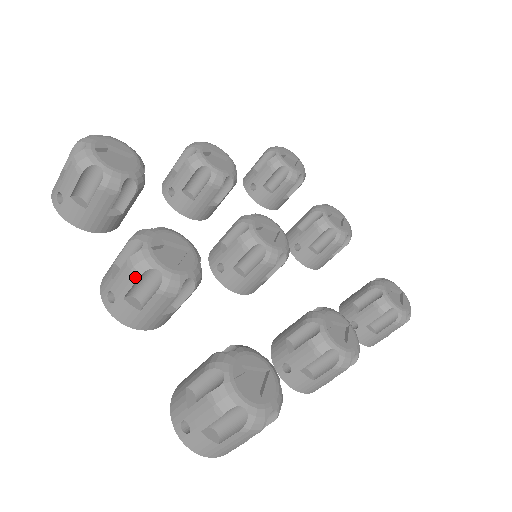
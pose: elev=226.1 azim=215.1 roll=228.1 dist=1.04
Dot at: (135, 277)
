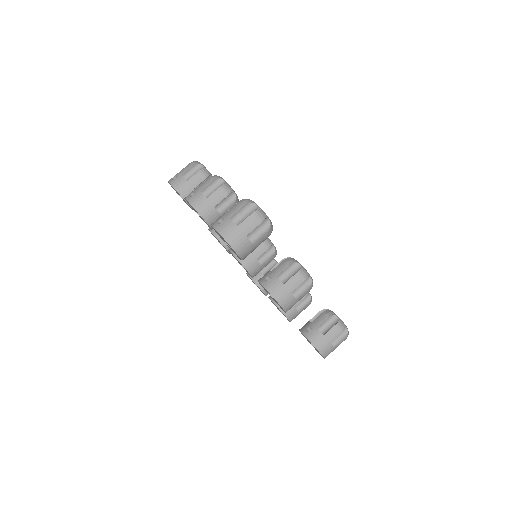
Dot at: (212, 180)
